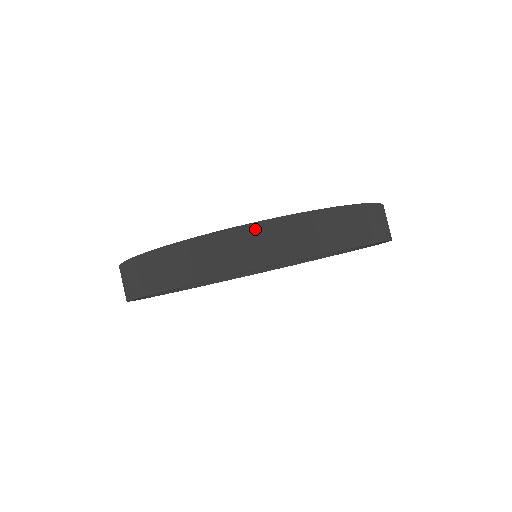
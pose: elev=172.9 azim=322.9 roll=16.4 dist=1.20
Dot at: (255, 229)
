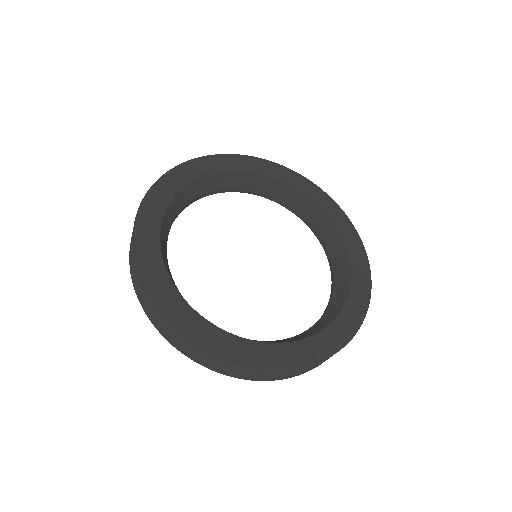
Dot at: (229, 364)
